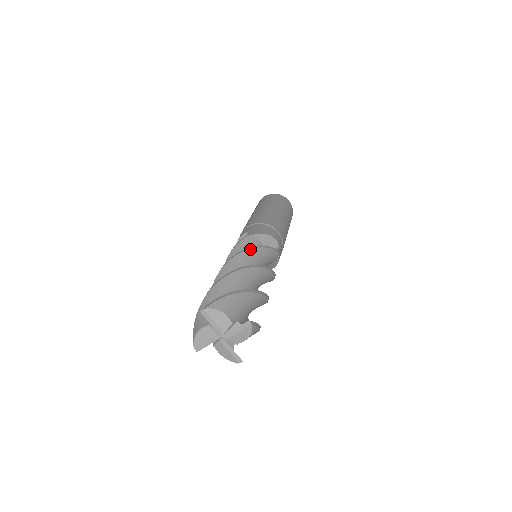
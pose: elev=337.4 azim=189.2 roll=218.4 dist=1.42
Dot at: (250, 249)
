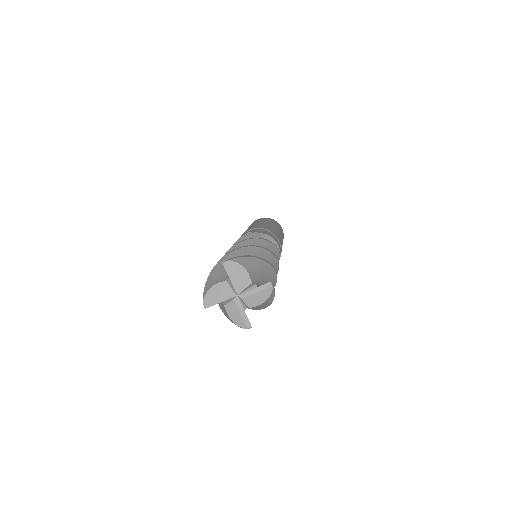
Dot at: (260, 239)
